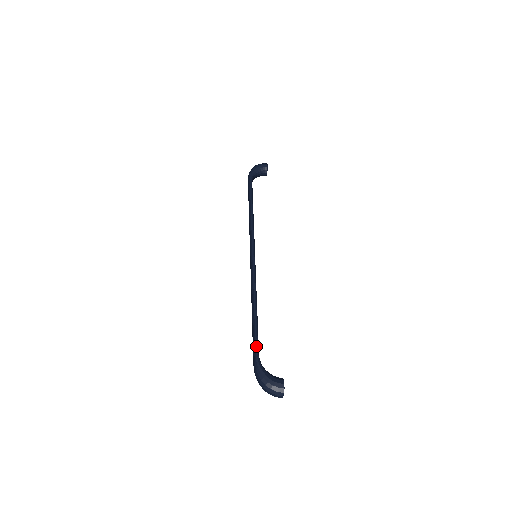
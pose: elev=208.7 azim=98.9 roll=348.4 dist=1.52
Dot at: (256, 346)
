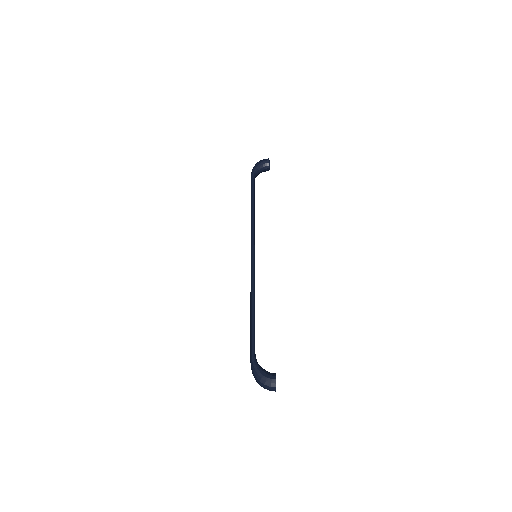
Dot at: (252, 345)
